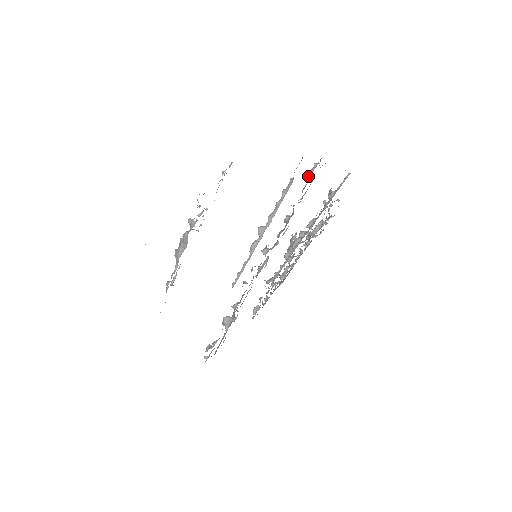
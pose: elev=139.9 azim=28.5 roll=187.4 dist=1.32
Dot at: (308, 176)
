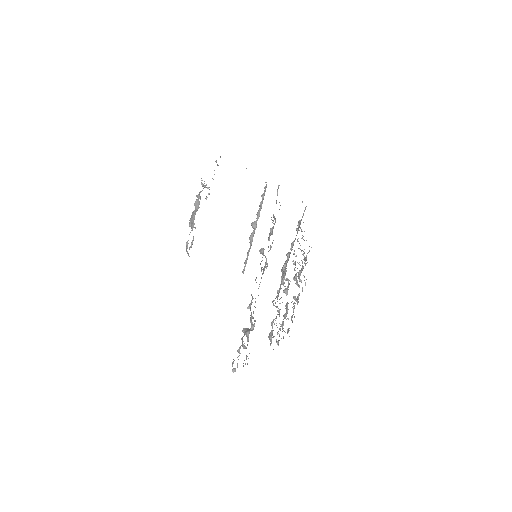
Dot at: (277, 192)
